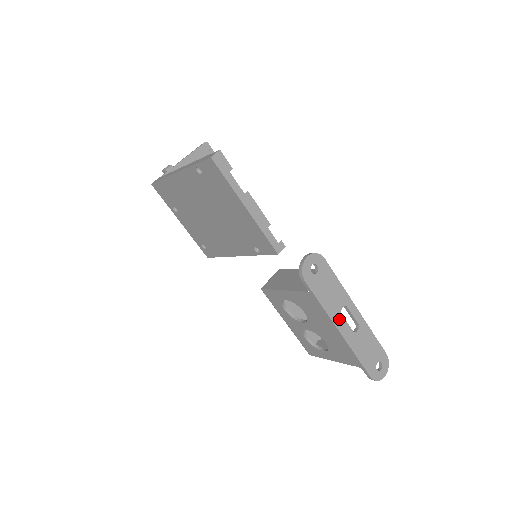
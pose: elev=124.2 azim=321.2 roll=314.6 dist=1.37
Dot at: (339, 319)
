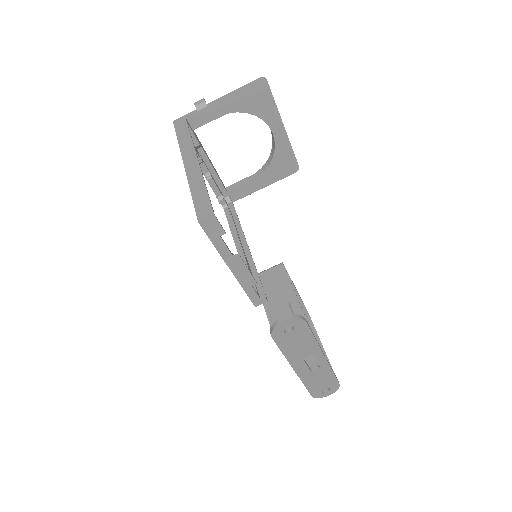
Dot at: (299, 362)
